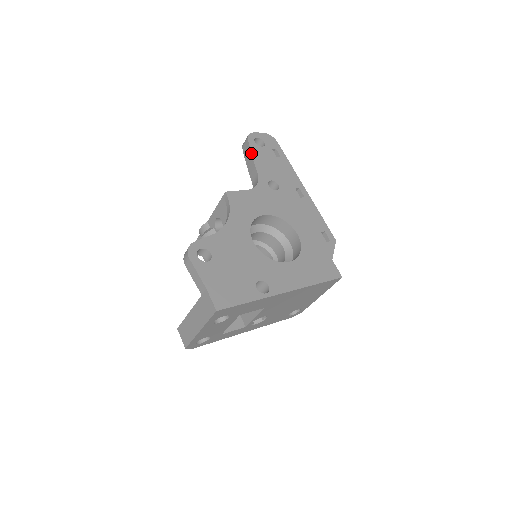
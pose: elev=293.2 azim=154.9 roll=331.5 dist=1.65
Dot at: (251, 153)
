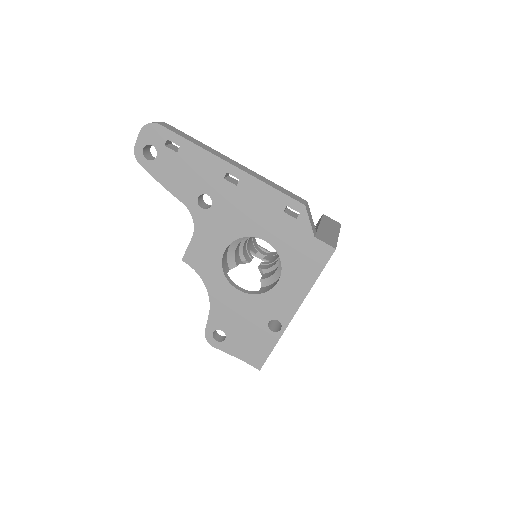
Dot at: occluded
